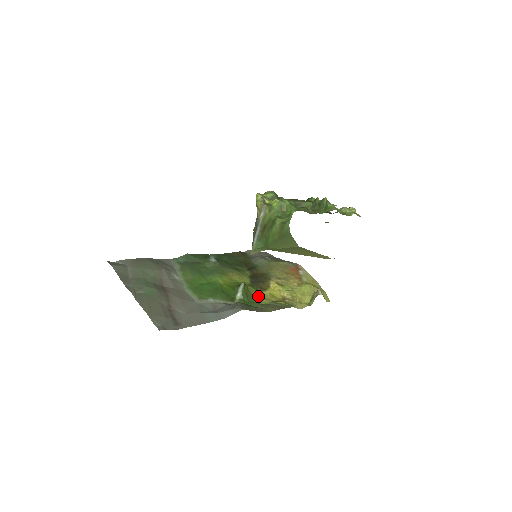
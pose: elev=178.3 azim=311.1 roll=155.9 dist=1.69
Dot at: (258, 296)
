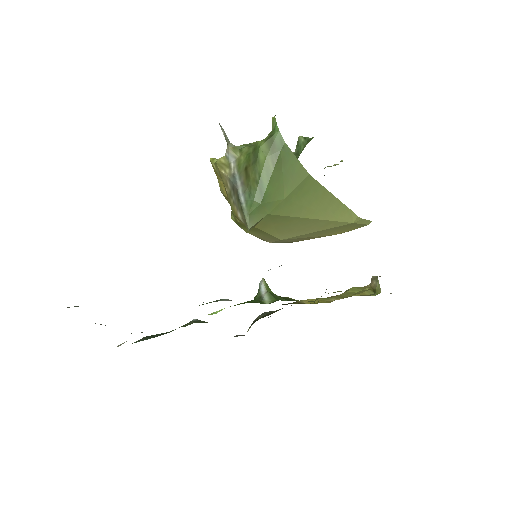
Dot at: occluded
